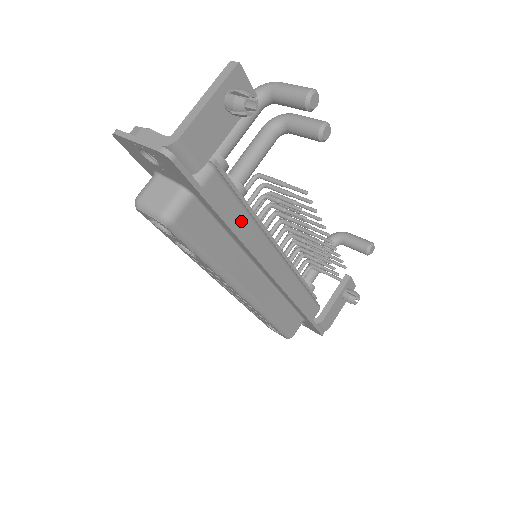
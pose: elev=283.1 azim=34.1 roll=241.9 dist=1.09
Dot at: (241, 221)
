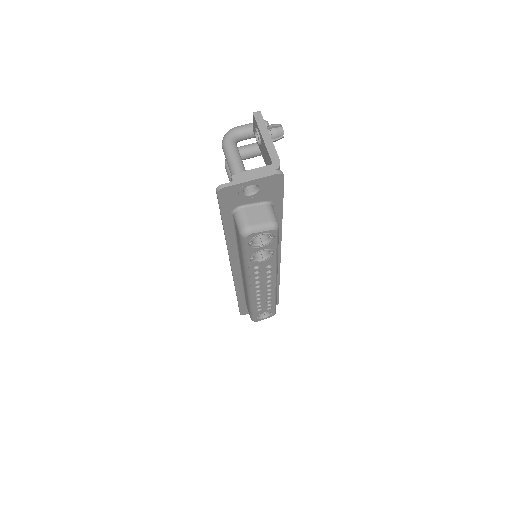
Dot at: occluded
